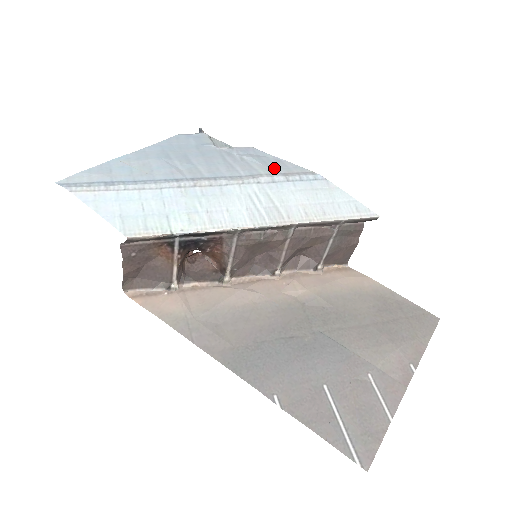
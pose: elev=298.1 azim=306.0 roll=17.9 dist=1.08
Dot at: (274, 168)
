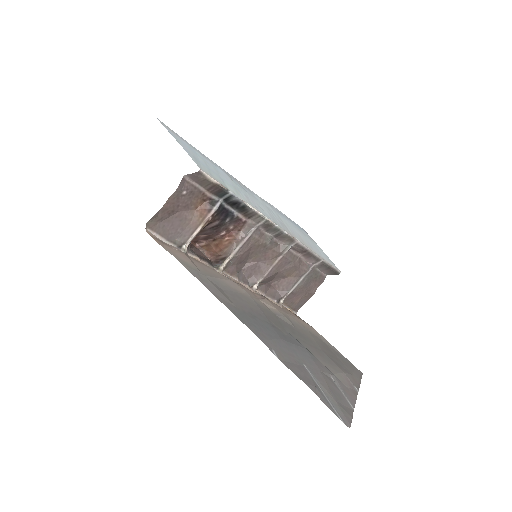
Dot at: occluded
